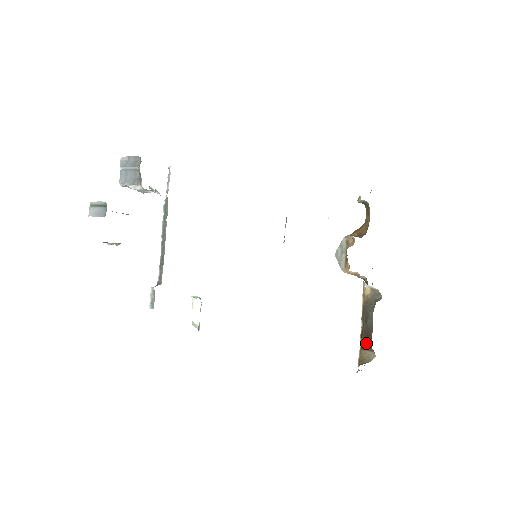
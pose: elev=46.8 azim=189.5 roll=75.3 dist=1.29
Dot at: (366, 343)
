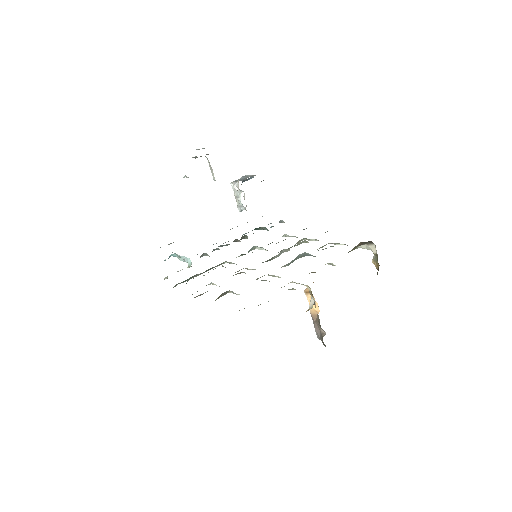
Dot at: occluded
